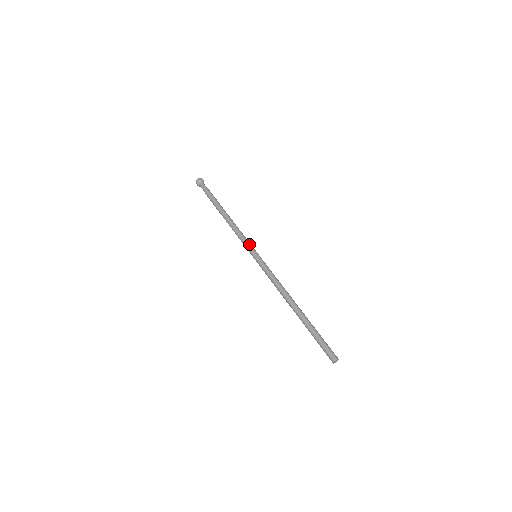
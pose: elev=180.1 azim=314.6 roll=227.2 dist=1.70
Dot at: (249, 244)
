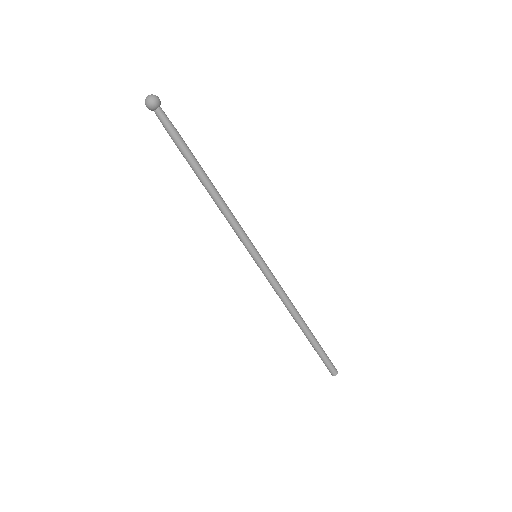
Dot at: (249, 239)
